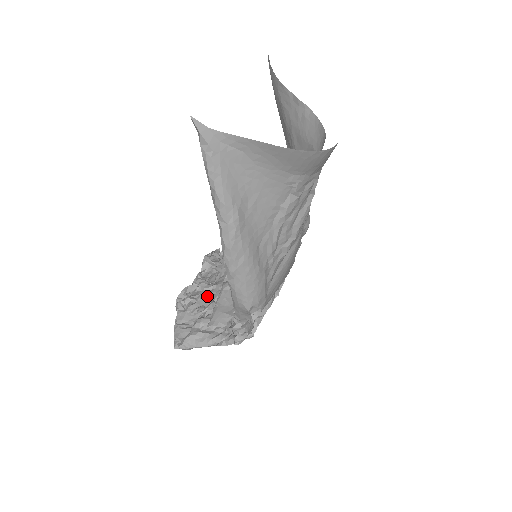
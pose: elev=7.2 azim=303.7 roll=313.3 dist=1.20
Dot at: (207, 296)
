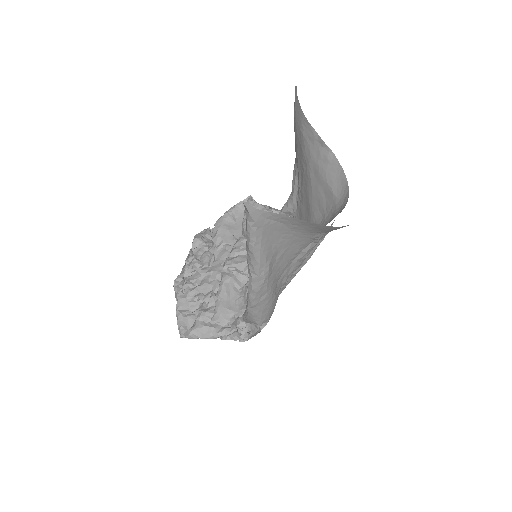
Dot at: (205, 283)
